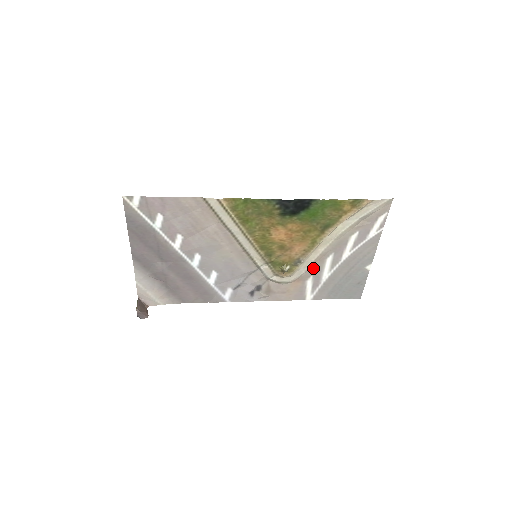
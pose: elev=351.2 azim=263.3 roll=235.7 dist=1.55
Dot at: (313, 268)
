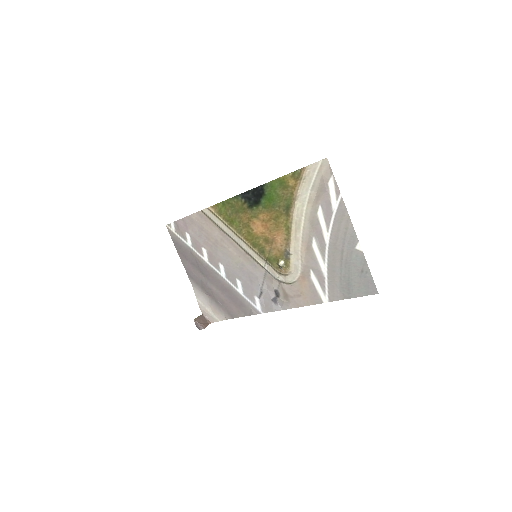
Dot at: (307, 260)
